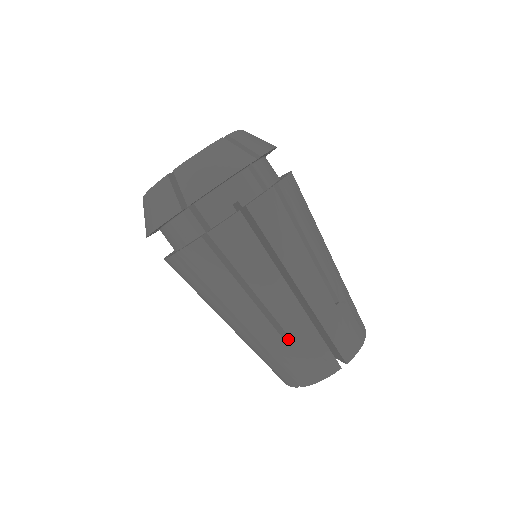
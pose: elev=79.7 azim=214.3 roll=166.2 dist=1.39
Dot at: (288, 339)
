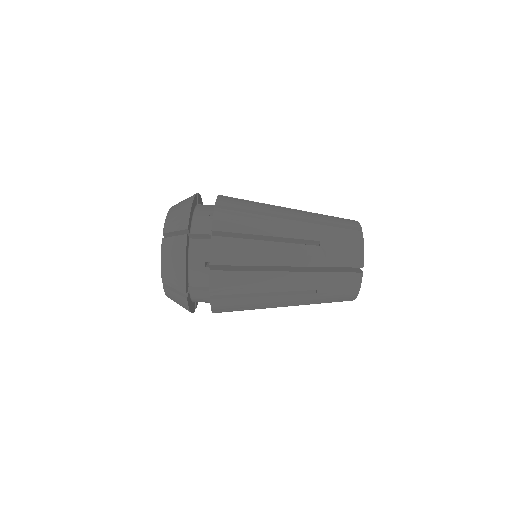
Dot at: occluded
